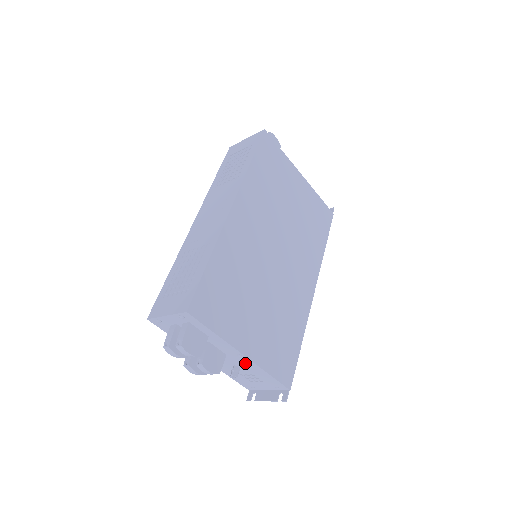
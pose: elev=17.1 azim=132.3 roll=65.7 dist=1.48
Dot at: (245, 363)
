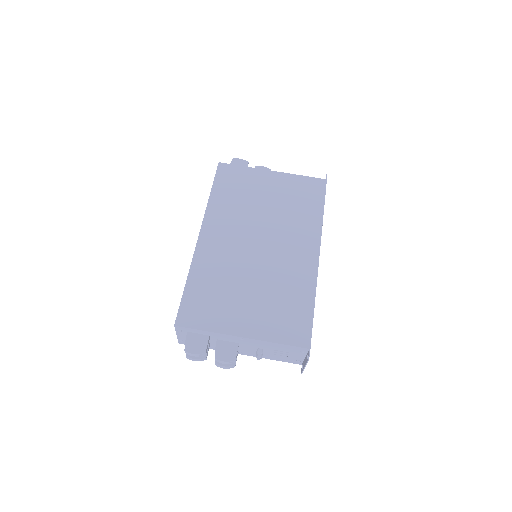
Dot at: (255, 343)
